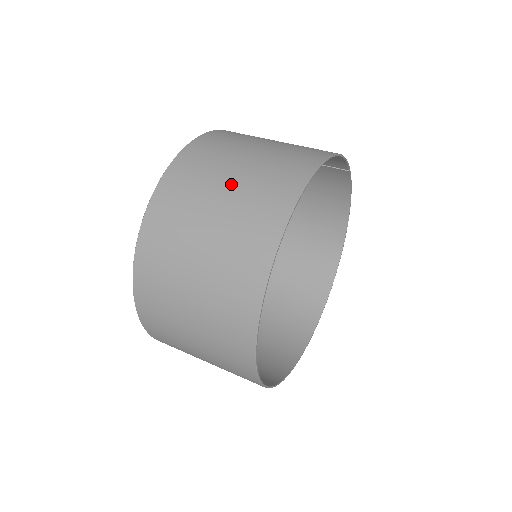
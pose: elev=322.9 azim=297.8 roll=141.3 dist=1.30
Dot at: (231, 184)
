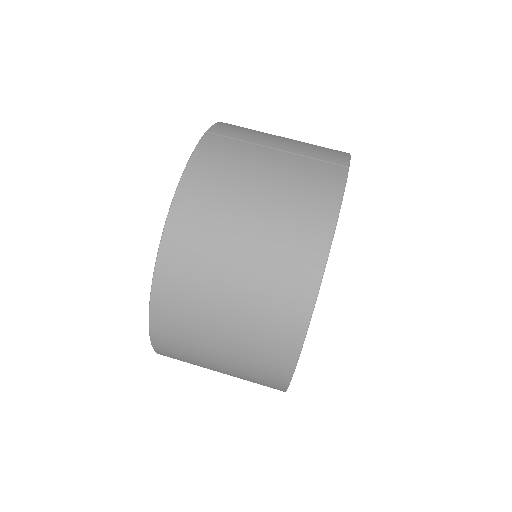
Dot at: (229, 320)
